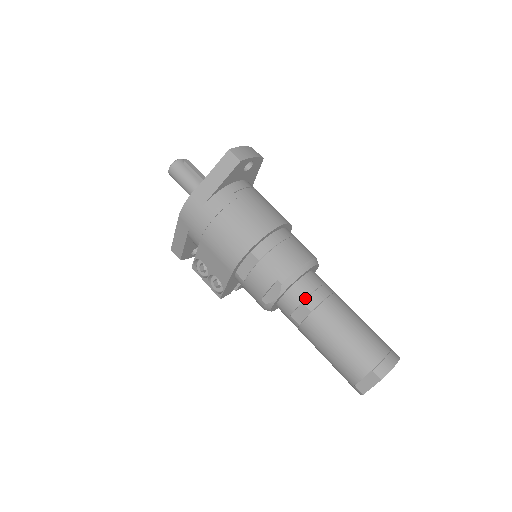
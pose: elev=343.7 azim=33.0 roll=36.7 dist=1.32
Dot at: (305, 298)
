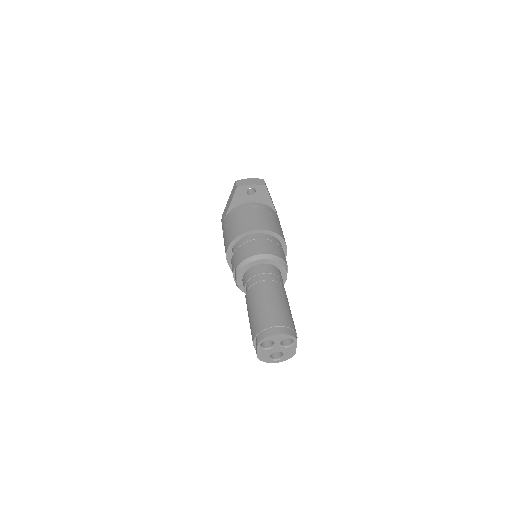
Dot at: (248, 281)
